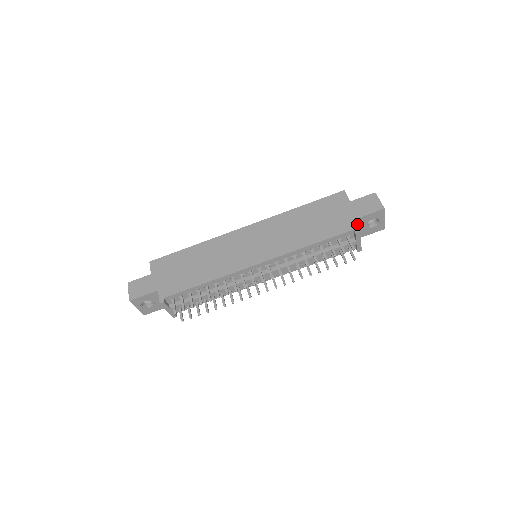
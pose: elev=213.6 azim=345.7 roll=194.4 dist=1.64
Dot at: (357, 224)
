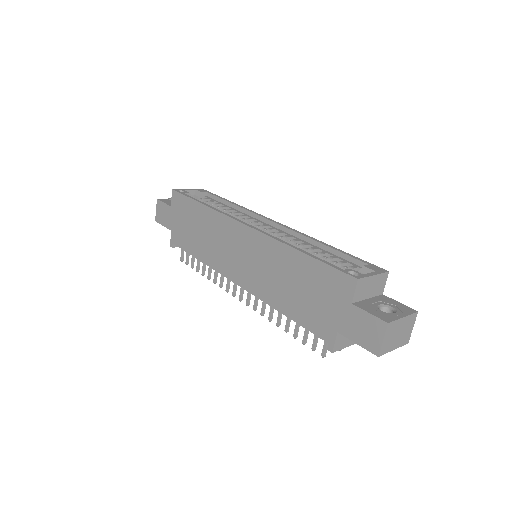
Dot at: occluded
